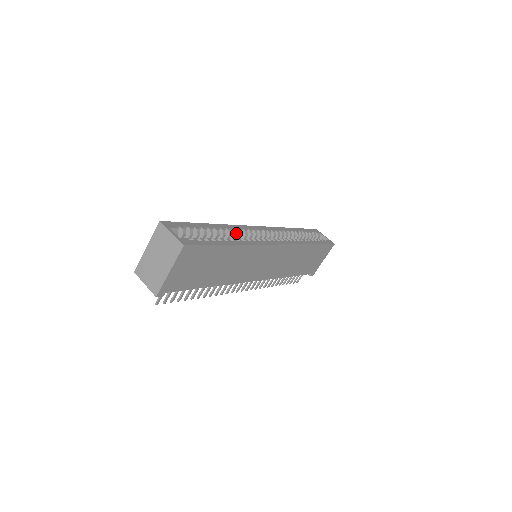
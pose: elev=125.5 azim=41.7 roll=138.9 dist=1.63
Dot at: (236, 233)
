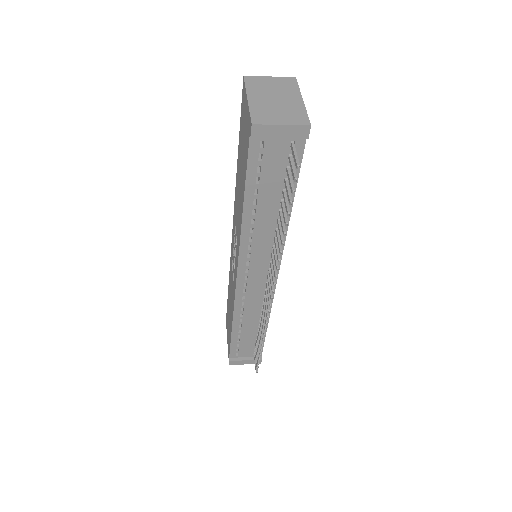
Dot at: occluded
